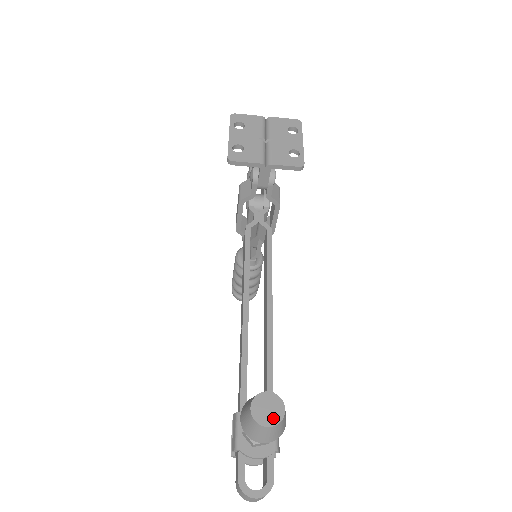
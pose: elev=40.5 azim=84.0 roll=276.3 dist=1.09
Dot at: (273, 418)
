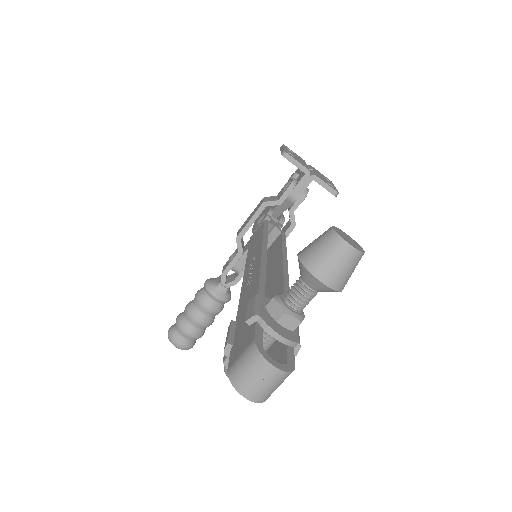
Dot at: (355, 246)
